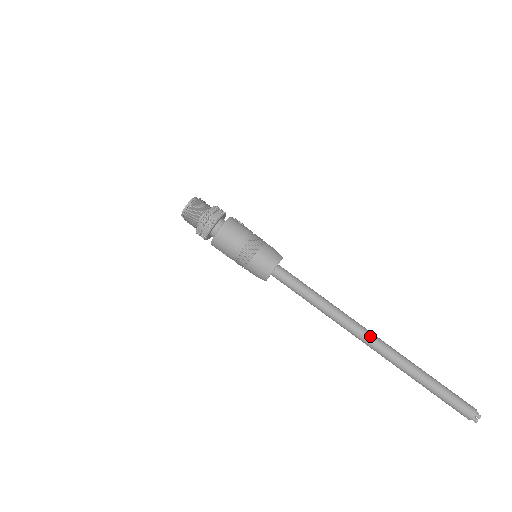
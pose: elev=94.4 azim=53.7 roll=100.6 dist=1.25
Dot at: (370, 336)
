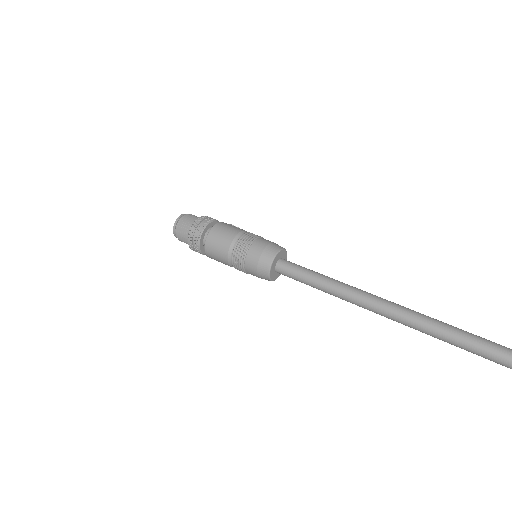
Dot at: (412, 312)
